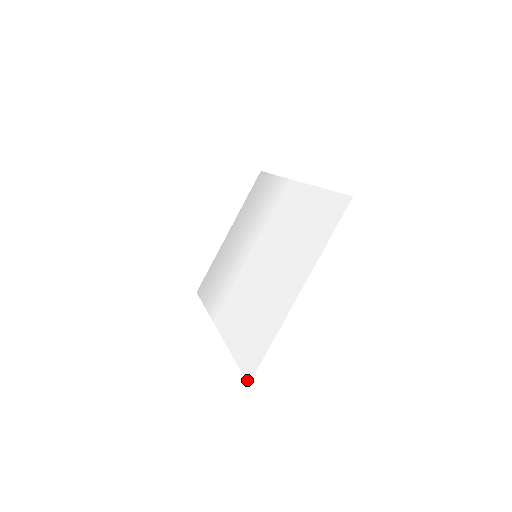
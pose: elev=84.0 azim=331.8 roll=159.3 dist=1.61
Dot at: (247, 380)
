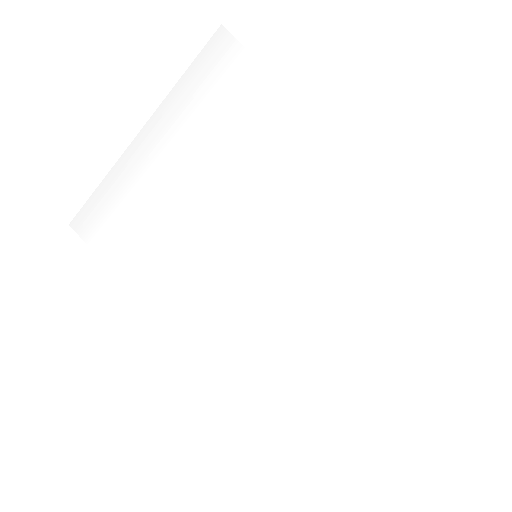
Dot at: (281, 444)
